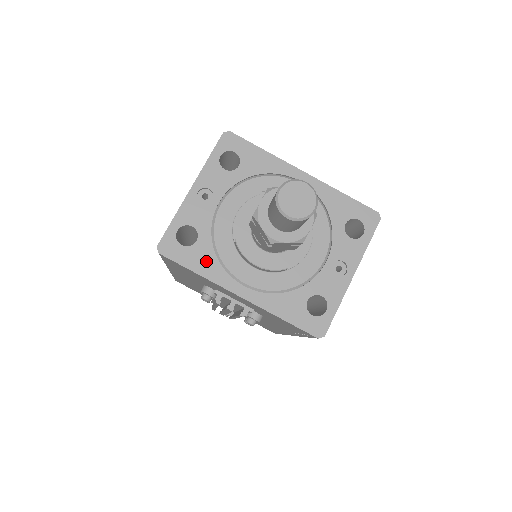
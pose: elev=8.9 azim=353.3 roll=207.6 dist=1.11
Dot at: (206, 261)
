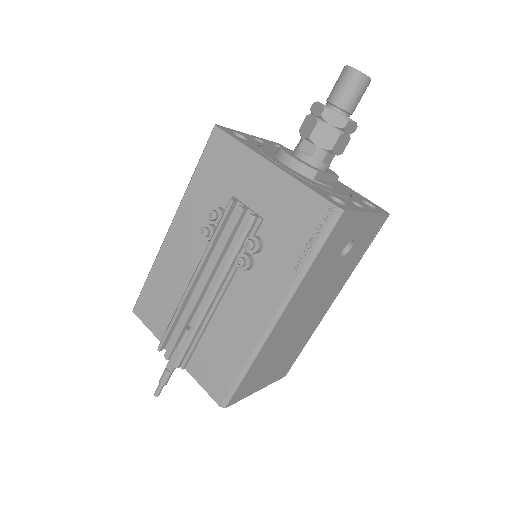
Dot at: (250, 145)
